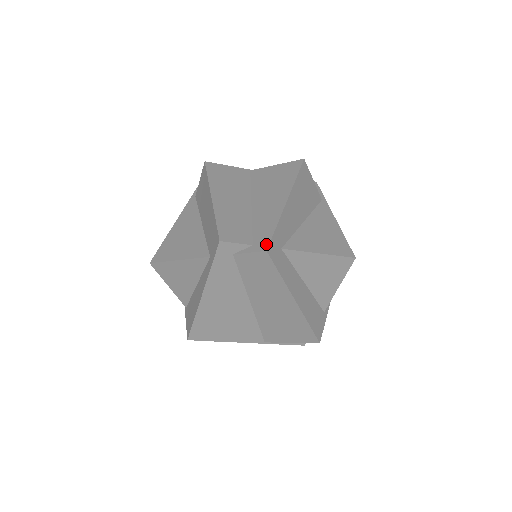
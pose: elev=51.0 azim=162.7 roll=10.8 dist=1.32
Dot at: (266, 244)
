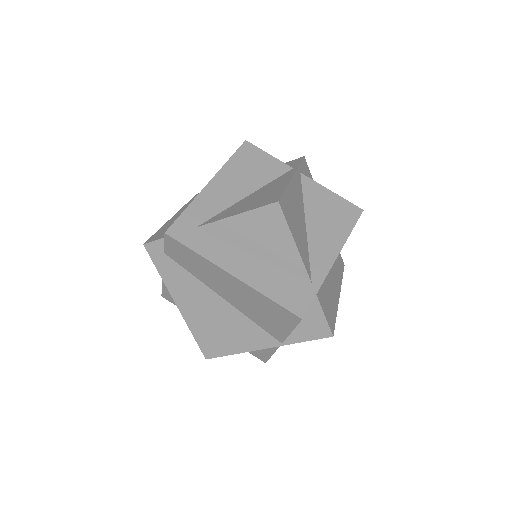
Dot at: (170, 228)
